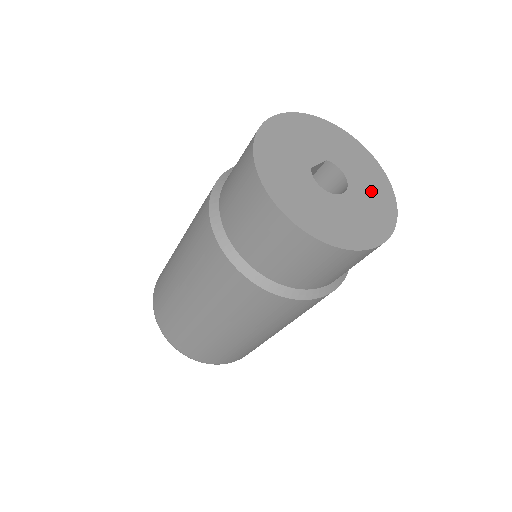
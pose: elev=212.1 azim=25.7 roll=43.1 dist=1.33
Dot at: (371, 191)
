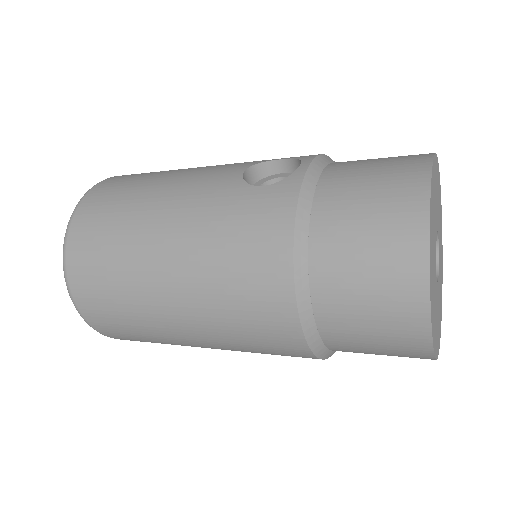
Dot at: occluded
